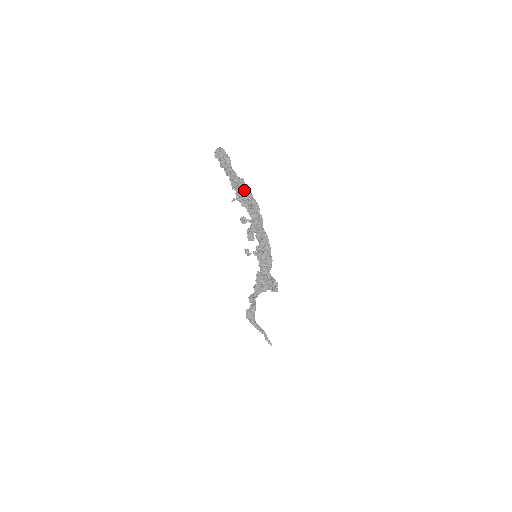
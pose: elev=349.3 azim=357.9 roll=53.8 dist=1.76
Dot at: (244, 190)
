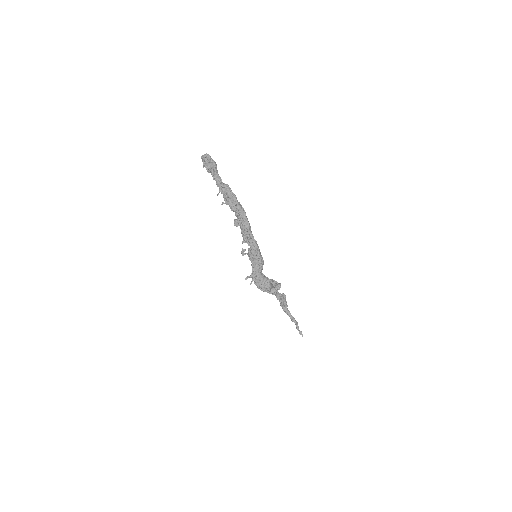
Dot at: (228, 196)
